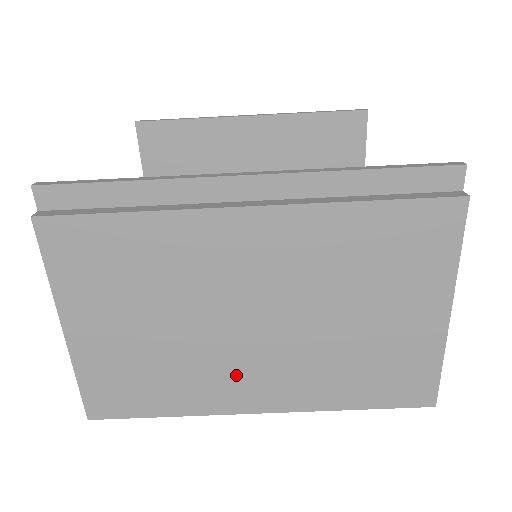
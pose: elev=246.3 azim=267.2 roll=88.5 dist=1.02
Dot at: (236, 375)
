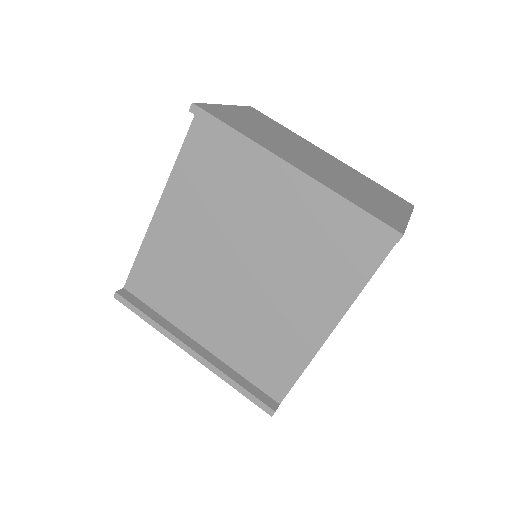
Dot at: (291, 155)
